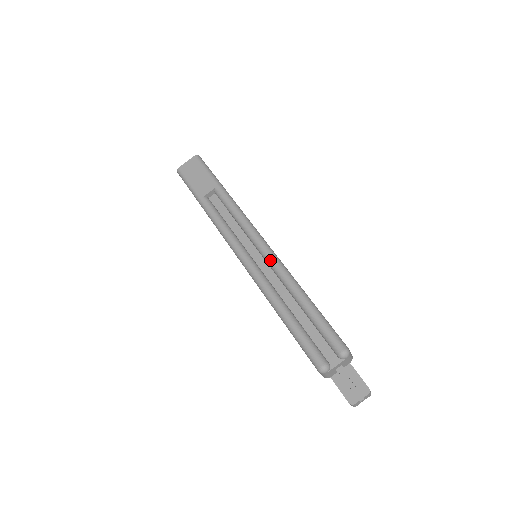
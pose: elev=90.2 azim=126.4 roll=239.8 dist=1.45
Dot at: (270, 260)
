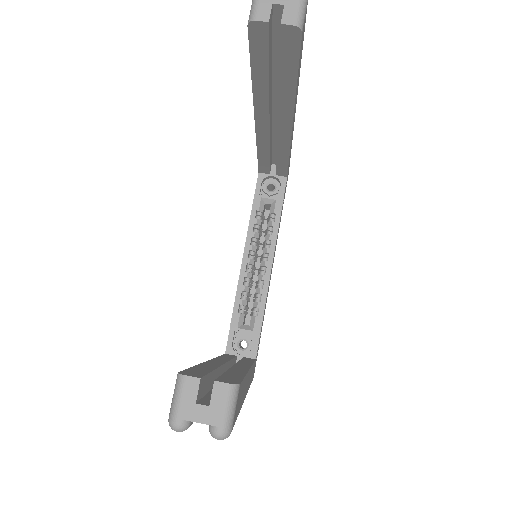
Dot at: occluded
